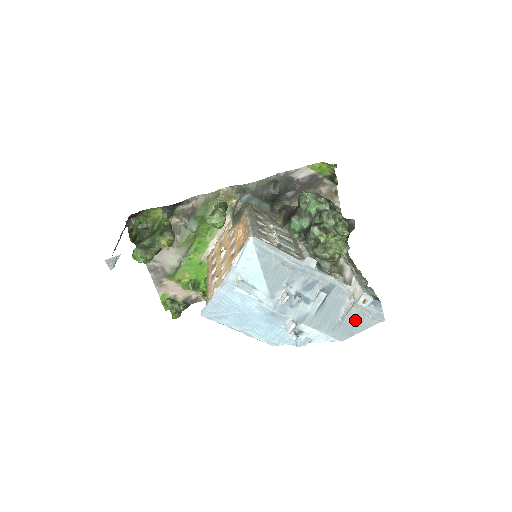
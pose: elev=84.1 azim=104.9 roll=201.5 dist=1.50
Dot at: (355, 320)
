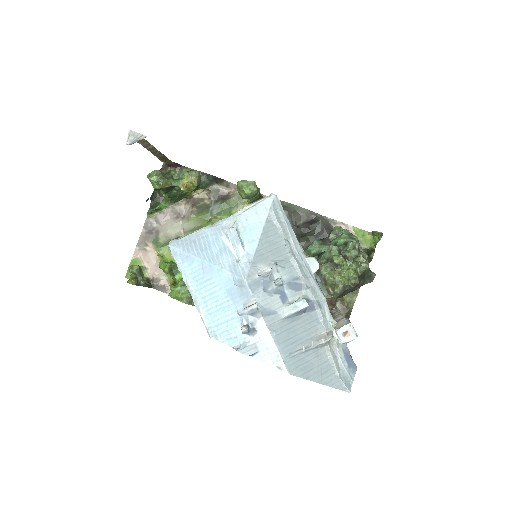
Dot at: (319, 363)
